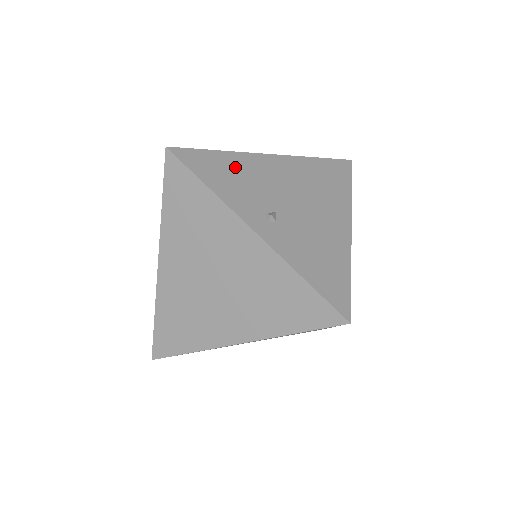
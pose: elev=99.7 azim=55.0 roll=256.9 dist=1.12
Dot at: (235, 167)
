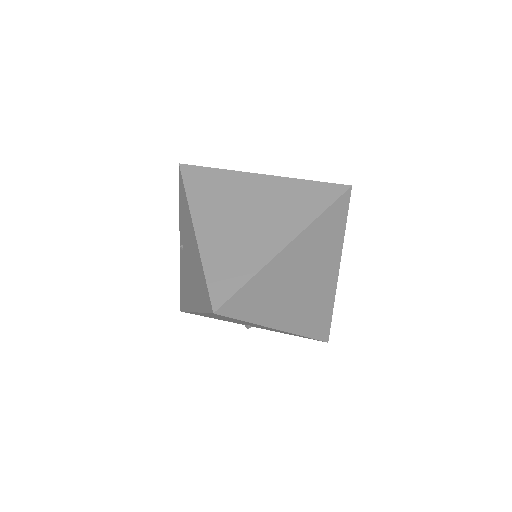
Dot at: occluded
